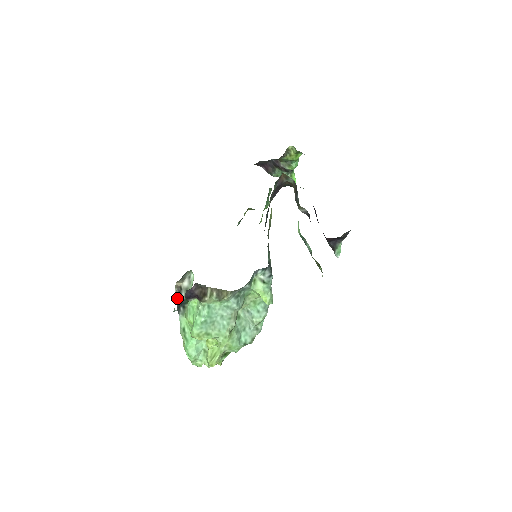
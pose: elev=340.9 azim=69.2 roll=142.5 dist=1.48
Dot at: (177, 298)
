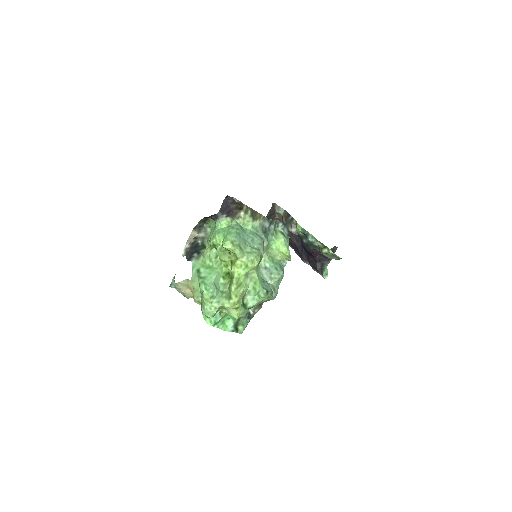
Dot at: (187, 253)
